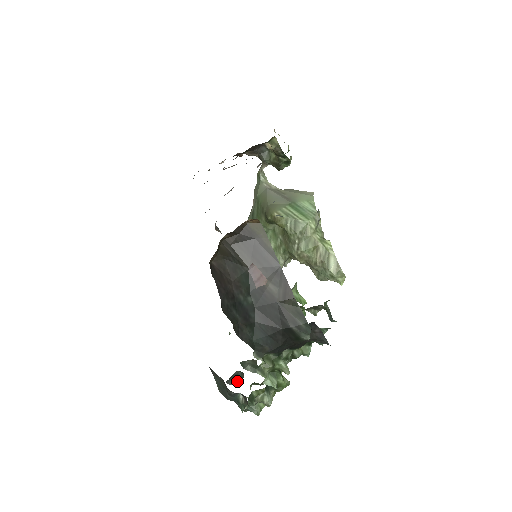
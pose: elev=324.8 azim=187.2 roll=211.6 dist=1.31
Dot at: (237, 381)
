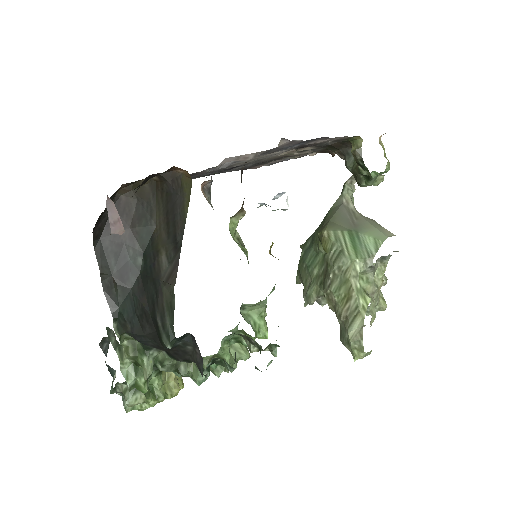
Dot at: (107, 350)
